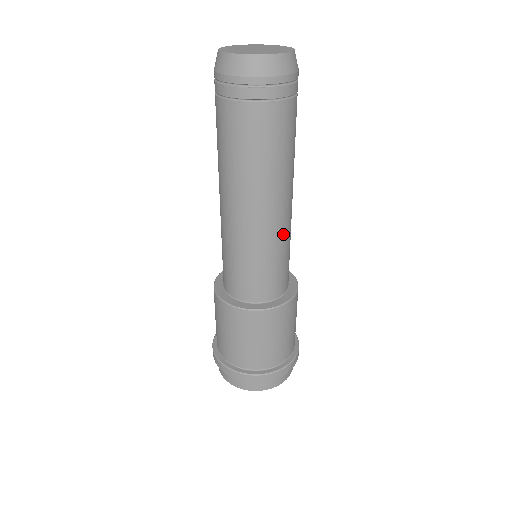
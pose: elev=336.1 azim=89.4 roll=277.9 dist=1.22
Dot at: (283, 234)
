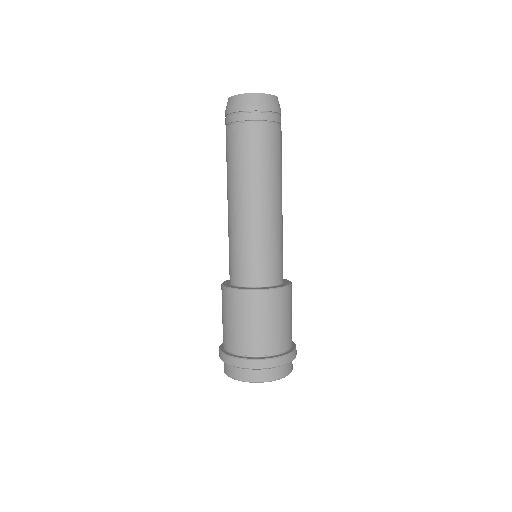
Dot at: (266, 227)
